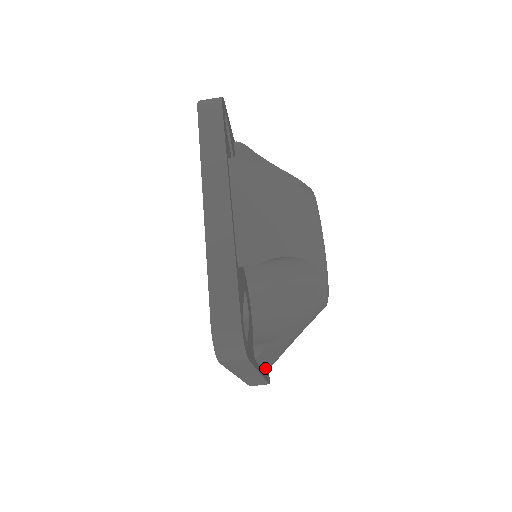
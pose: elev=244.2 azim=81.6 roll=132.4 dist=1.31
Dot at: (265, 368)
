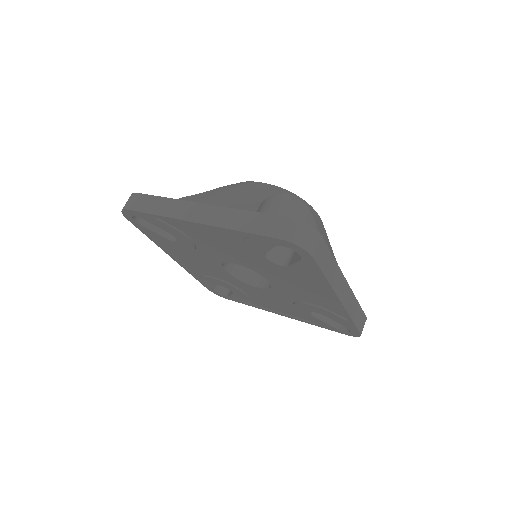
Dot at: occluded
